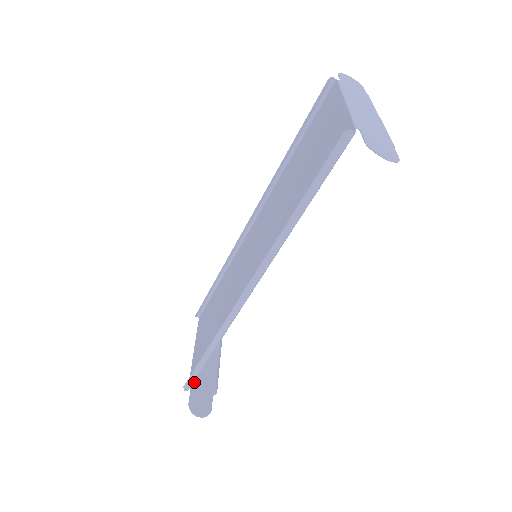
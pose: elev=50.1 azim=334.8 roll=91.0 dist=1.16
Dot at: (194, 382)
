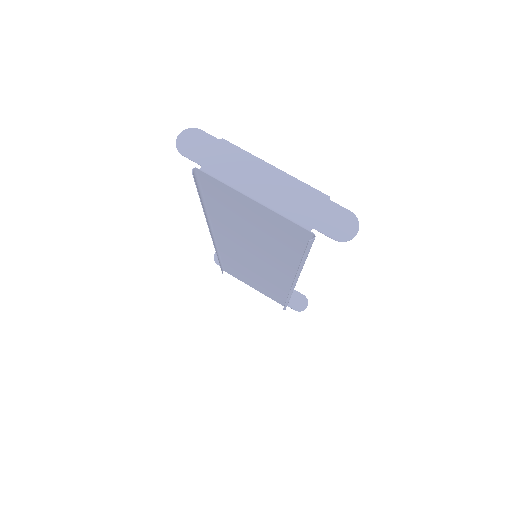
Dot at: occluded
